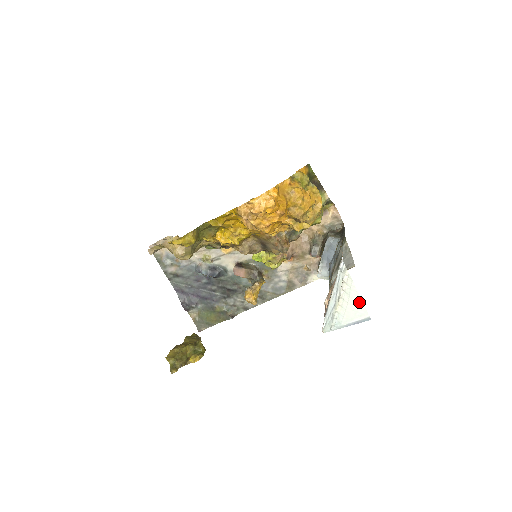
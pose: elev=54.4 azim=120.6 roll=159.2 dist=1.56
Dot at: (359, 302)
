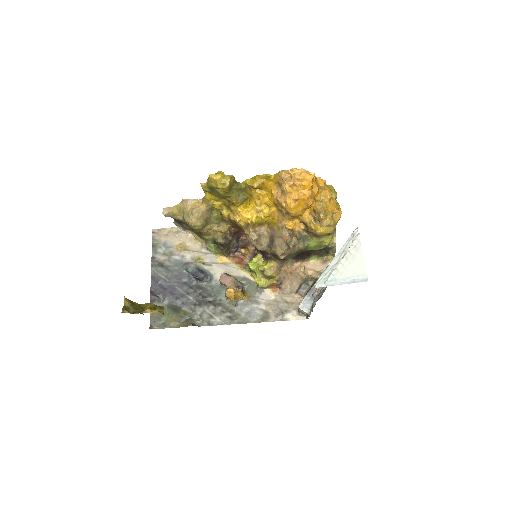
Dot at: (362, 263)
